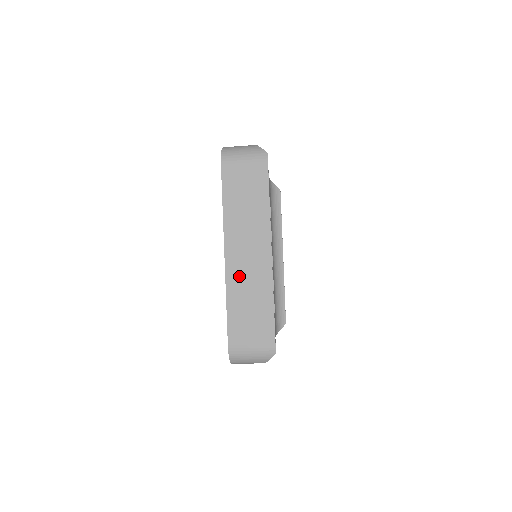
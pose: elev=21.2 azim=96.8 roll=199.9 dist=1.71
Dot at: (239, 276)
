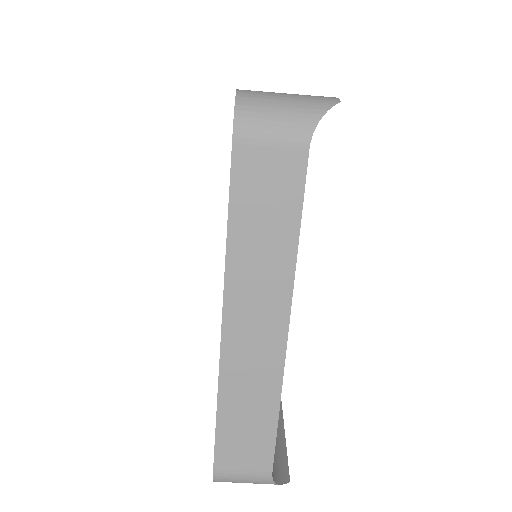
Dot at: occluded
